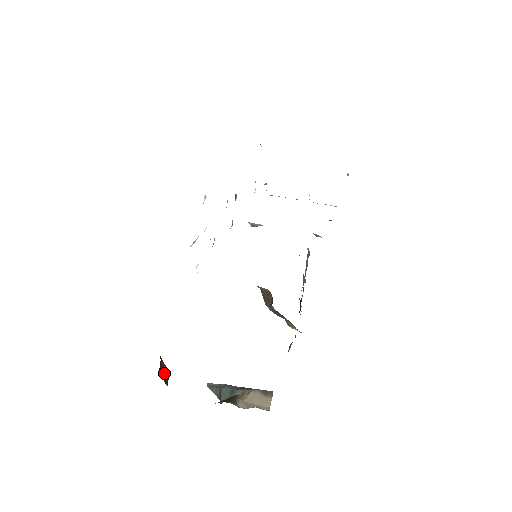
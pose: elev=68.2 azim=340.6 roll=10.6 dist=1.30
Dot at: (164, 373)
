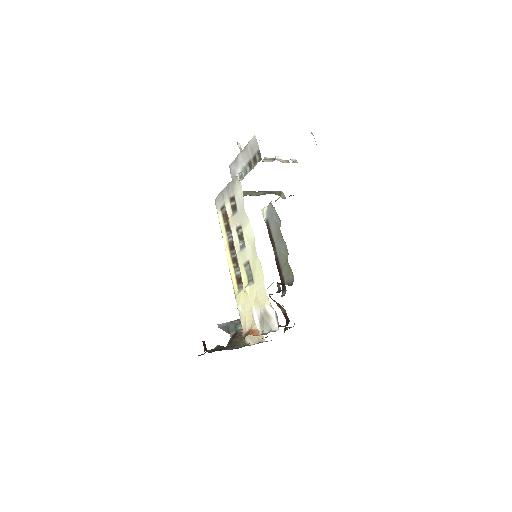
Dot at: (205, 346)
